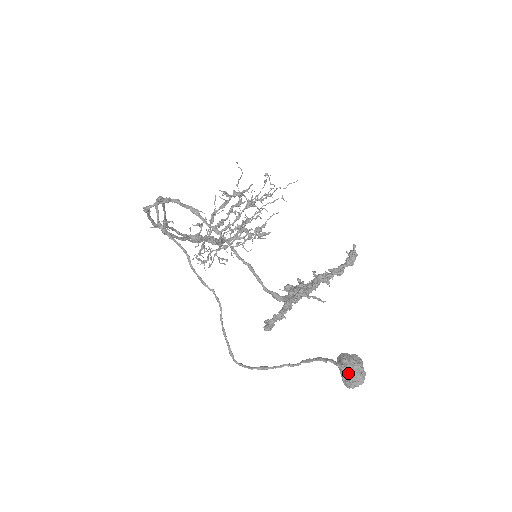
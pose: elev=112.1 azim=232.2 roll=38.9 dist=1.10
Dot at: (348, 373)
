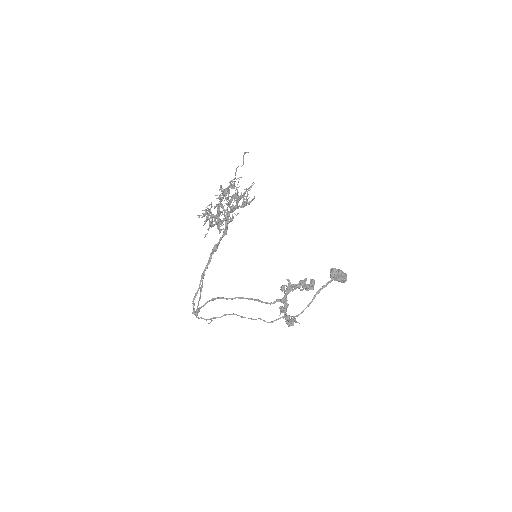
Dot at: occluded
